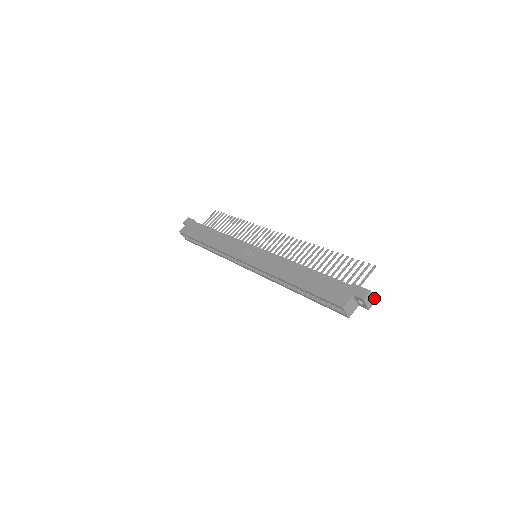
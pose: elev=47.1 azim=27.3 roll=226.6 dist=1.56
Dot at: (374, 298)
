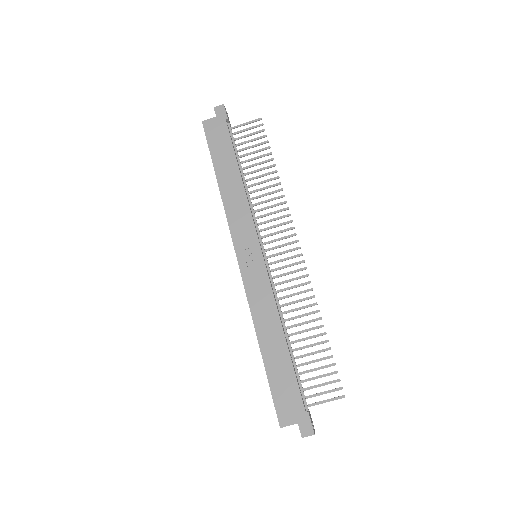
Dot at: occluded
